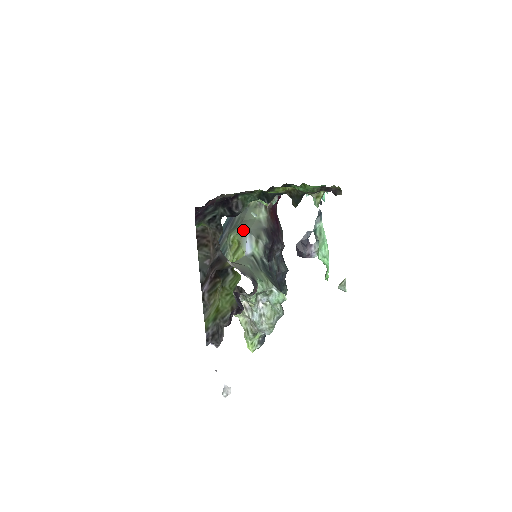
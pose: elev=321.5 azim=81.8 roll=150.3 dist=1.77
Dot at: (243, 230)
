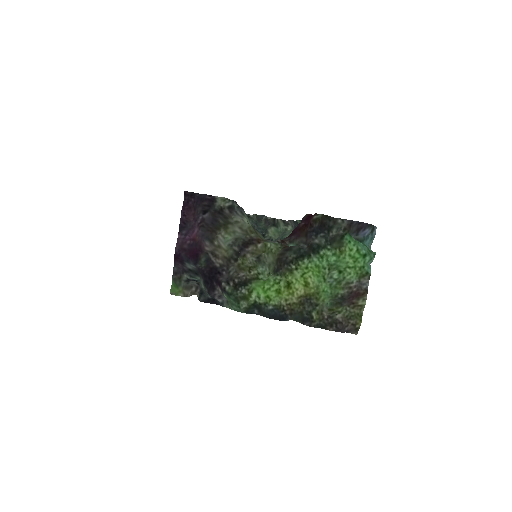
Dot at: occluded
